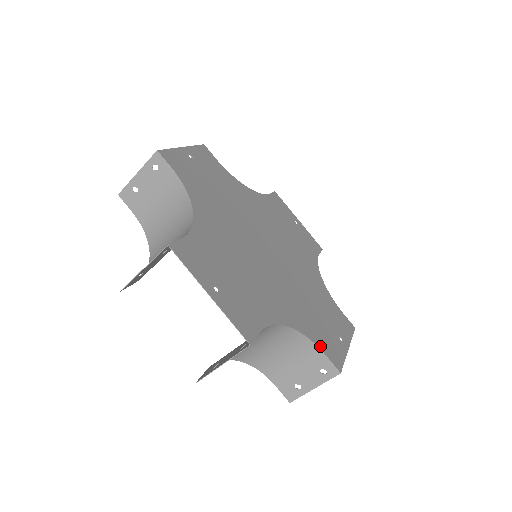
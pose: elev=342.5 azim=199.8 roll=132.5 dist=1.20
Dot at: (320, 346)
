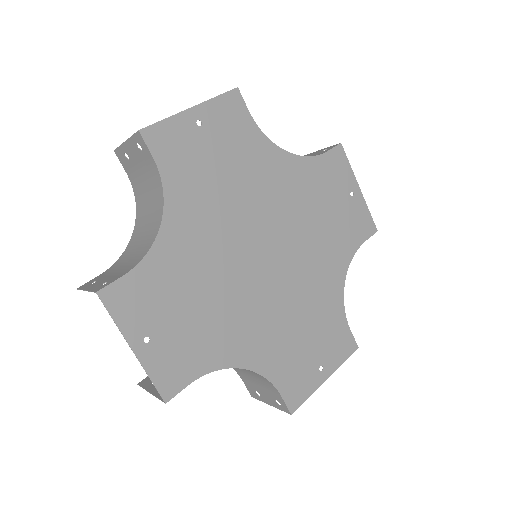
Dot at: (278, 385)
